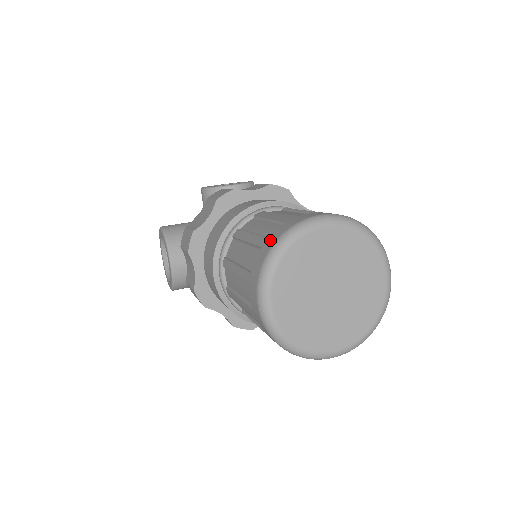
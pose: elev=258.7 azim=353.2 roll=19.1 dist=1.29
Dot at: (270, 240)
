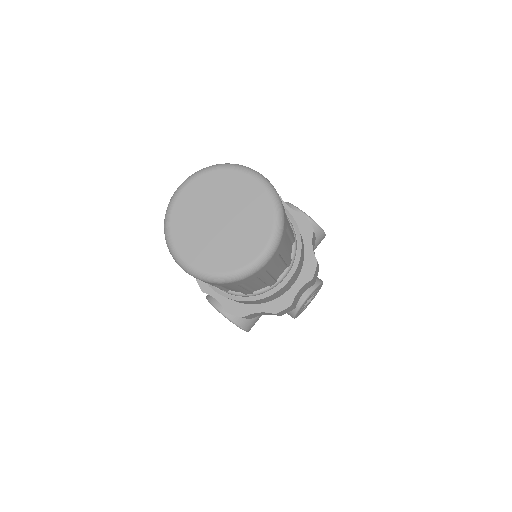
Dot at: occluded
